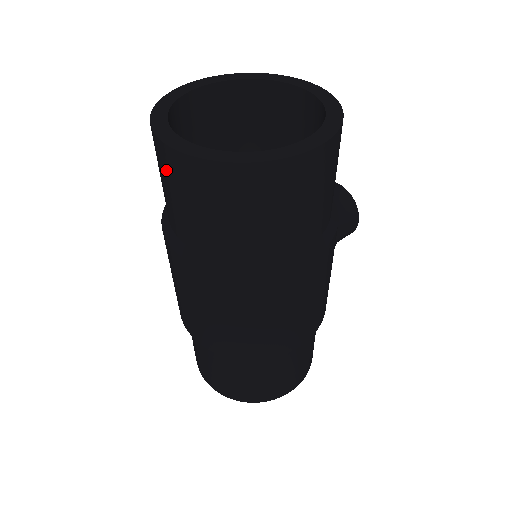
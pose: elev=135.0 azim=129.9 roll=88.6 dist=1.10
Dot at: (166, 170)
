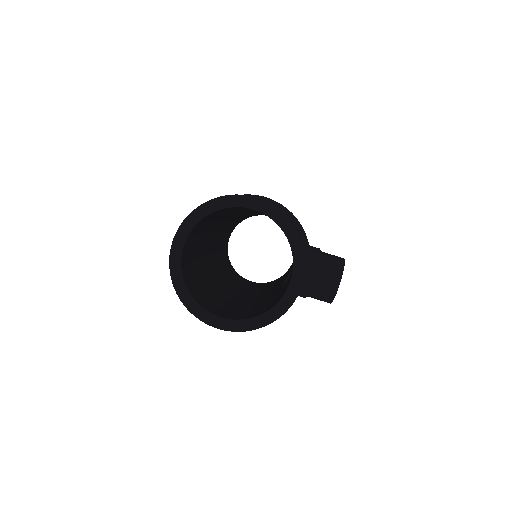
Dot at: occluded
